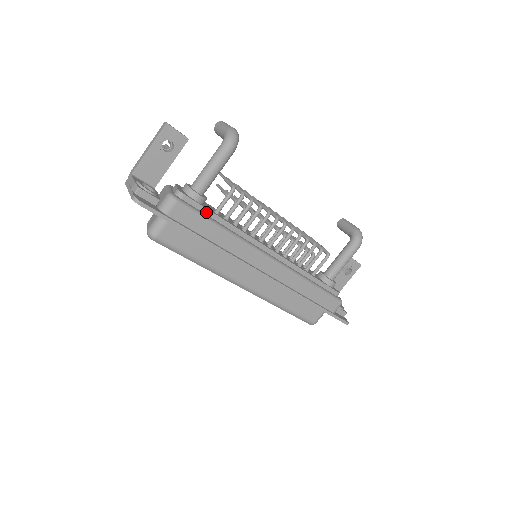
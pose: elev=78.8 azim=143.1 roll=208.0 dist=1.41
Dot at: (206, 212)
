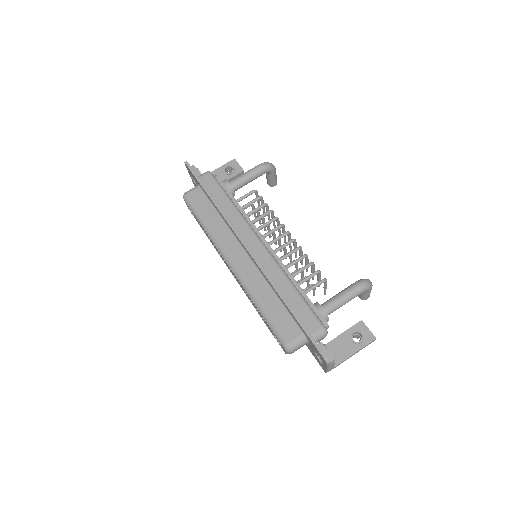
Dot at: (227, 192)
